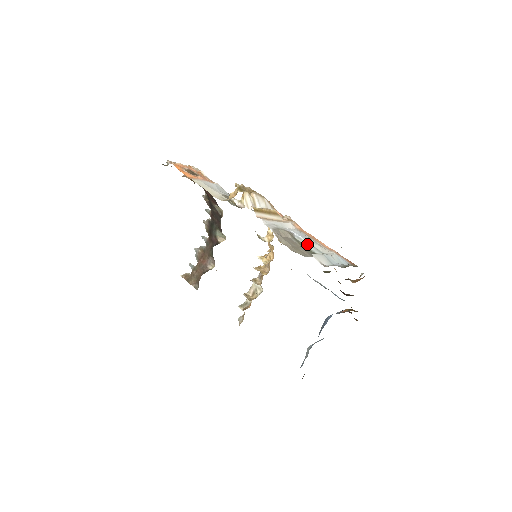
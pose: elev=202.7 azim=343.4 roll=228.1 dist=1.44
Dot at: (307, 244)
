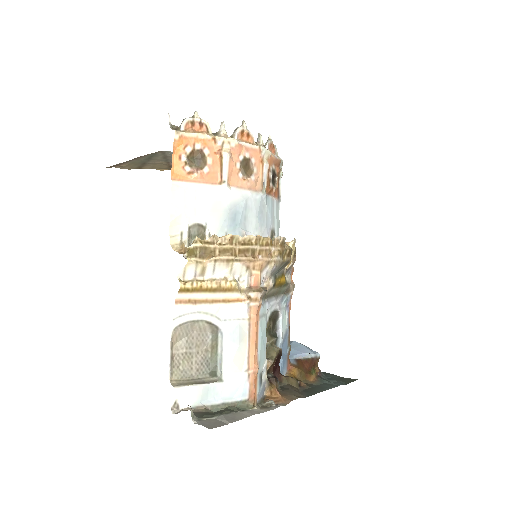
Dot at: (220, 351)
